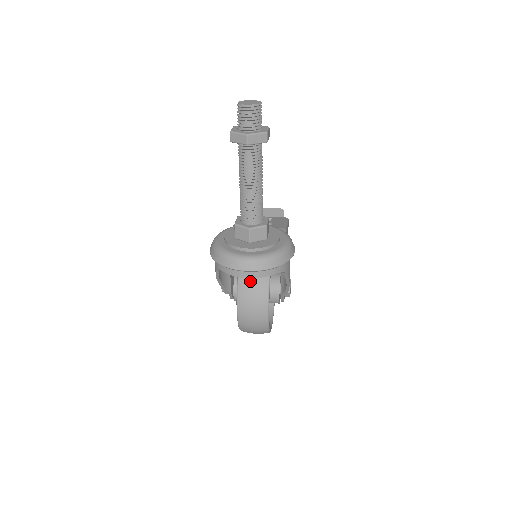
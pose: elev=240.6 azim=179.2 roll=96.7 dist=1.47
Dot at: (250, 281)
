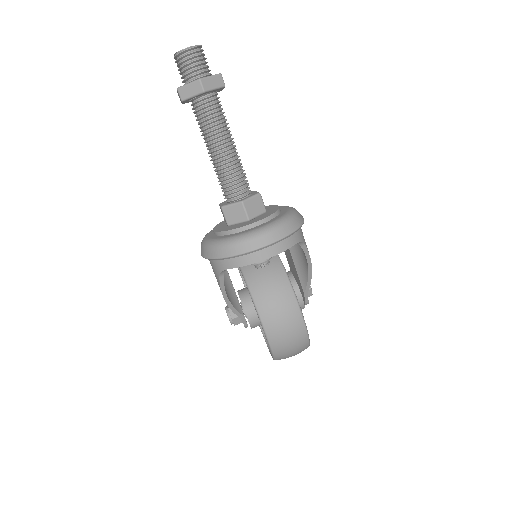
Dot at: (264, 281)
